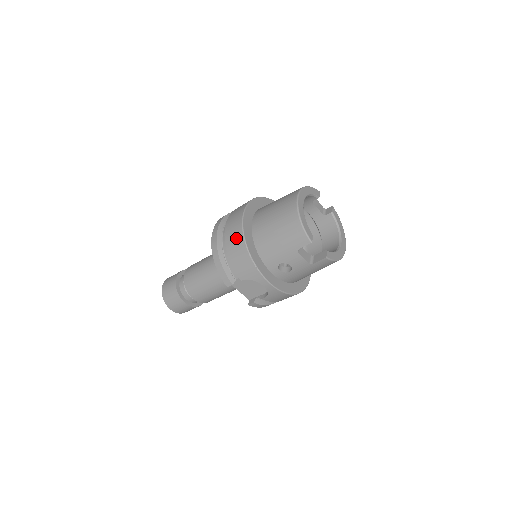
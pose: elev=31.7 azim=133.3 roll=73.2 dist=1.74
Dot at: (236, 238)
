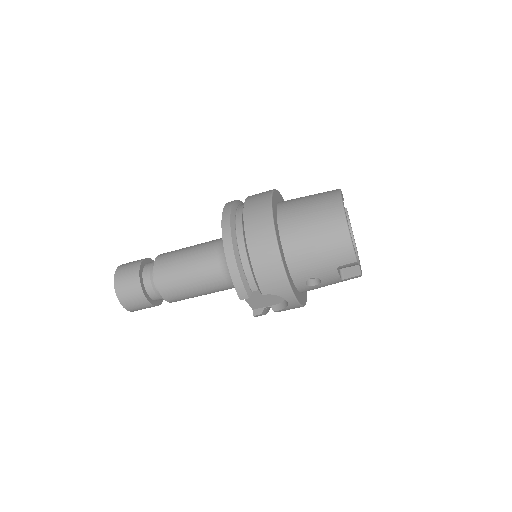
Dot at: (266, 247)
